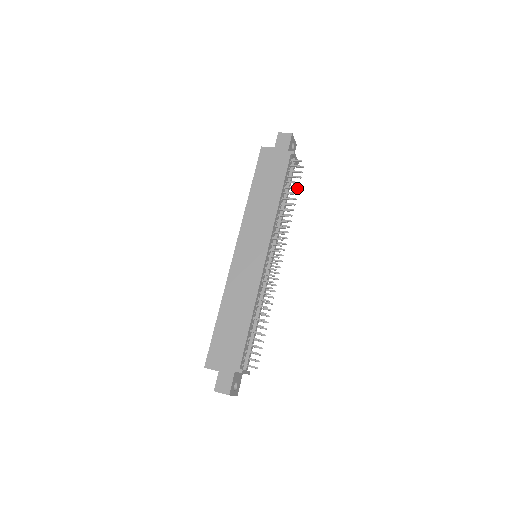
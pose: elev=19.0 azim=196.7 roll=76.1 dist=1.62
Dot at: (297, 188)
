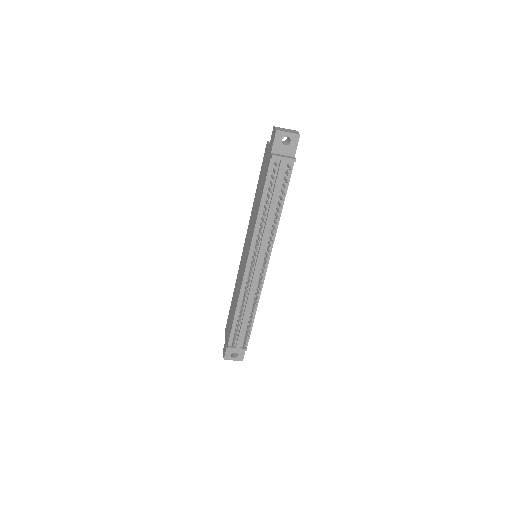
Dot at: occluded
